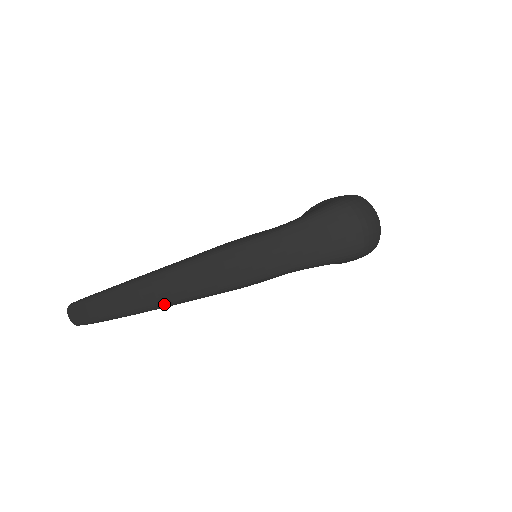
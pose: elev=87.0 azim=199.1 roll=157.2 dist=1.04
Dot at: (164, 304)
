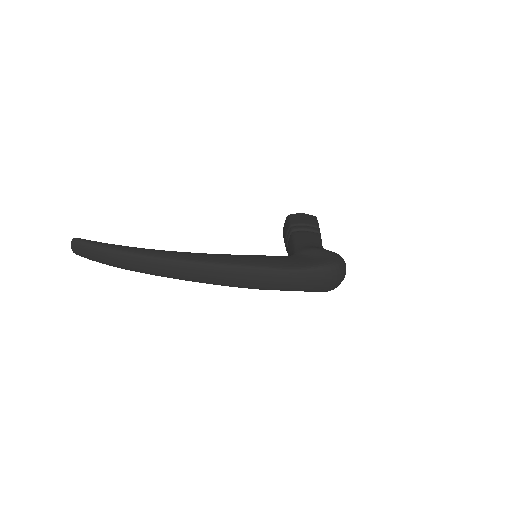
Dot at: (193, 281)
